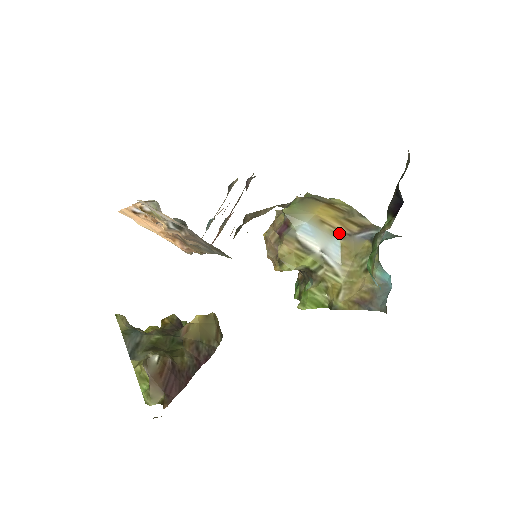
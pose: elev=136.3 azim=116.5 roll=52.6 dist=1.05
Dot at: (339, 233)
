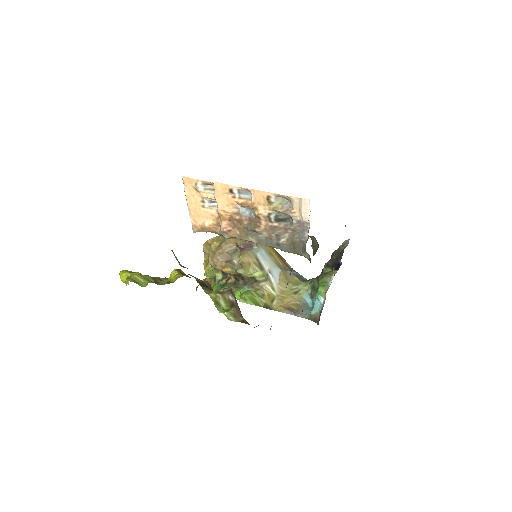
Dot at: (279, 265)
